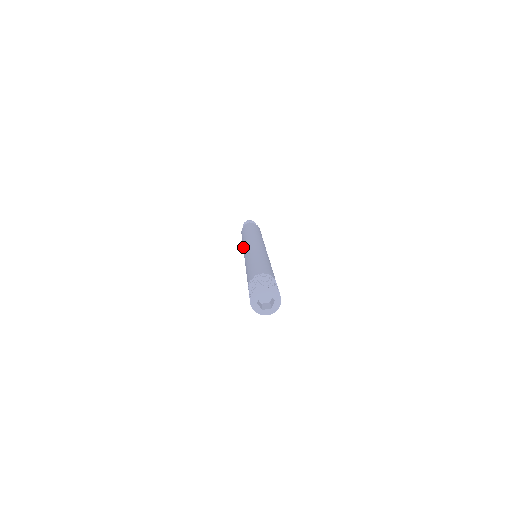
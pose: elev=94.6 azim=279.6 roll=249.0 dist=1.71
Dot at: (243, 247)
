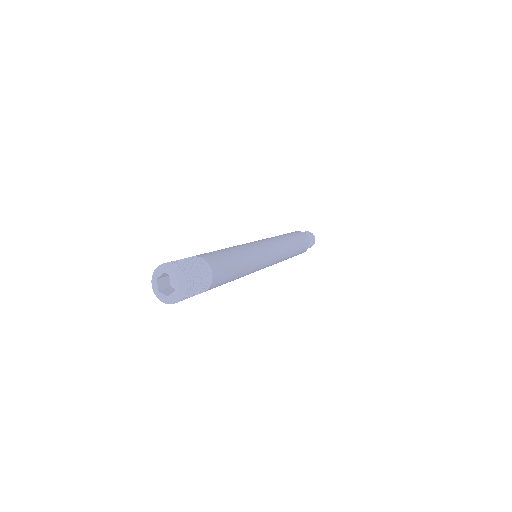
Dot at: occluded
